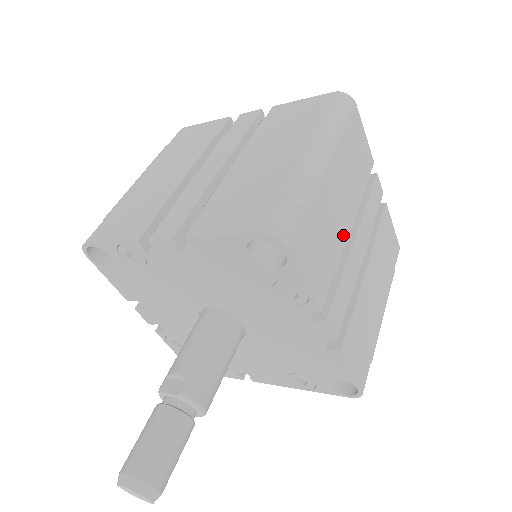
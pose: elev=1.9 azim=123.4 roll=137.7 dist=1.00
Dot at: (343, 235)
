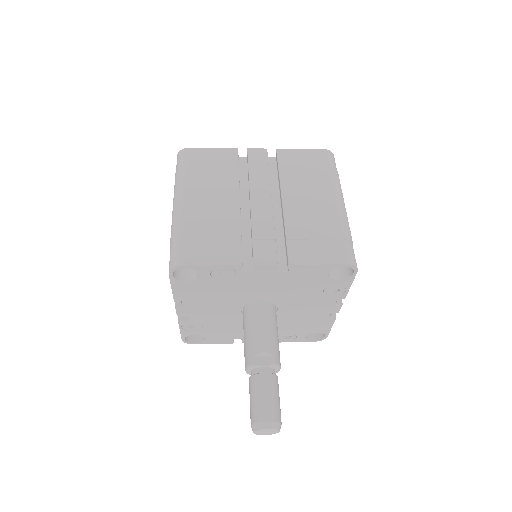
Dot at: occluded
